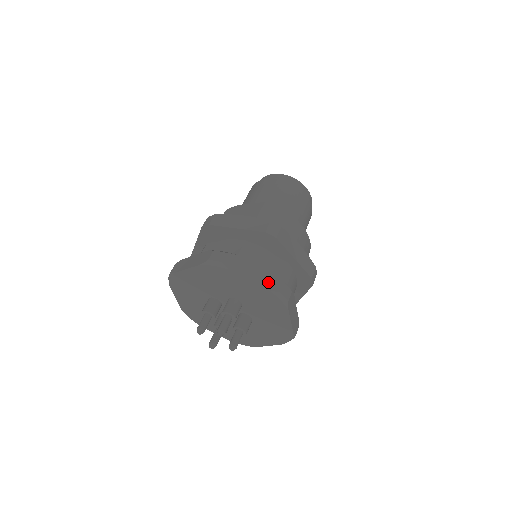
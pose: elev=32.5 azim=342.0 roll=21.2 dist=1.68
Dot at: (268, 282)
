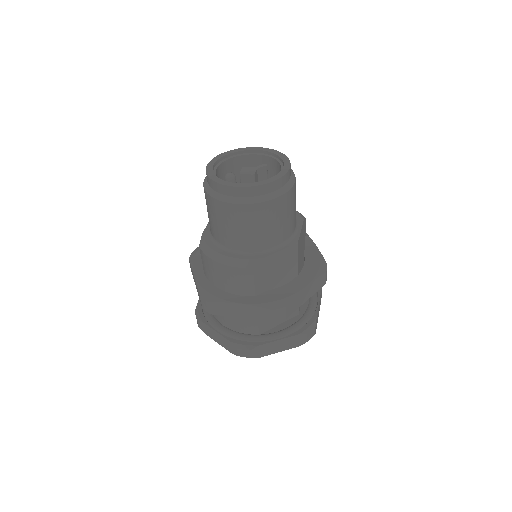
Dot at: occluded
